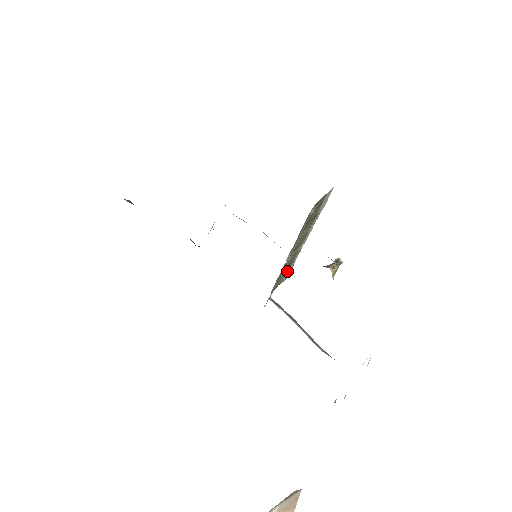
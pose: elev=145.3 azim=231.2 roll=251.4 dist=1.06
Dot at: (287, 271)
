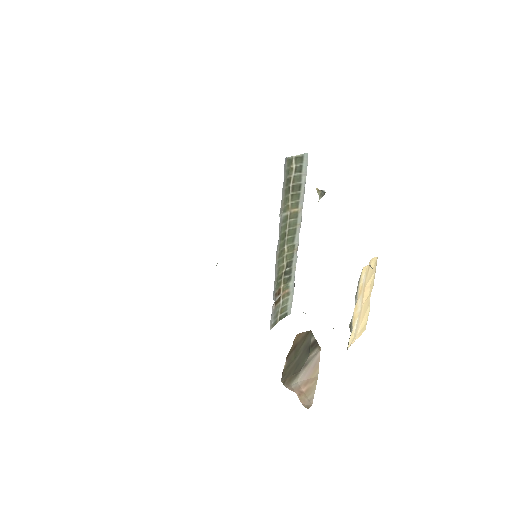
Dot at: (289, 290)
